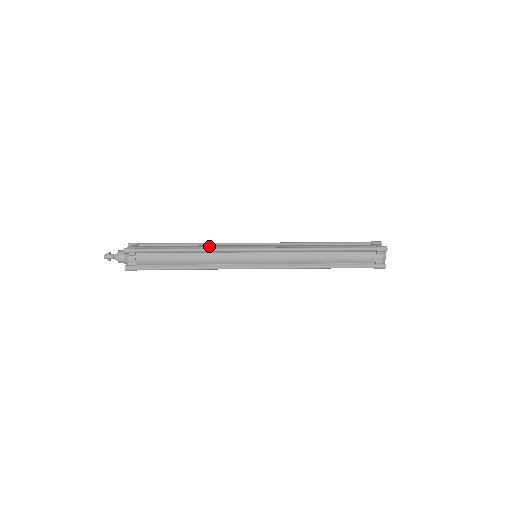
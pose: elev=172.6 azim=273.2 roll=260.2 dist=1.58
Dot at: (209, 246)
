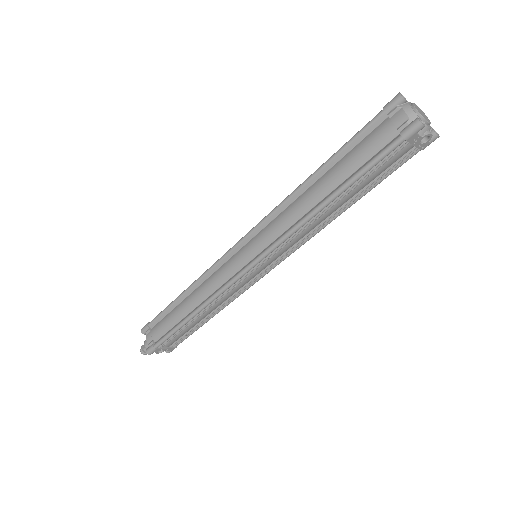
Dot at: occluded
